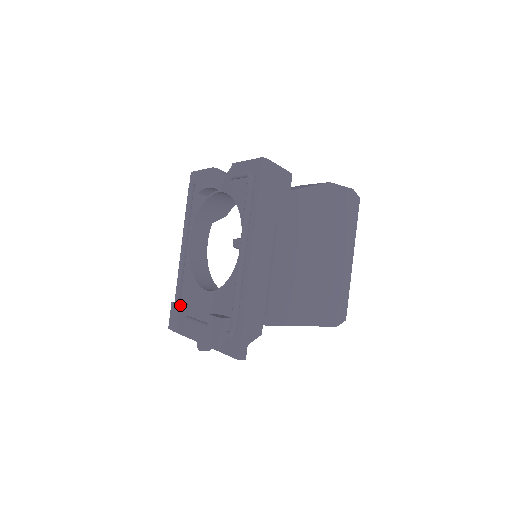
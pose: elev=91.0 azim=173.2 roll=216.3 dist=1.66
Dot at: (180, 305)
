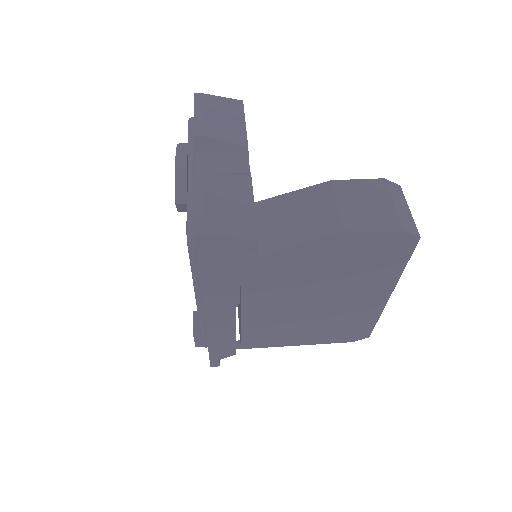
Dot at: occluded
